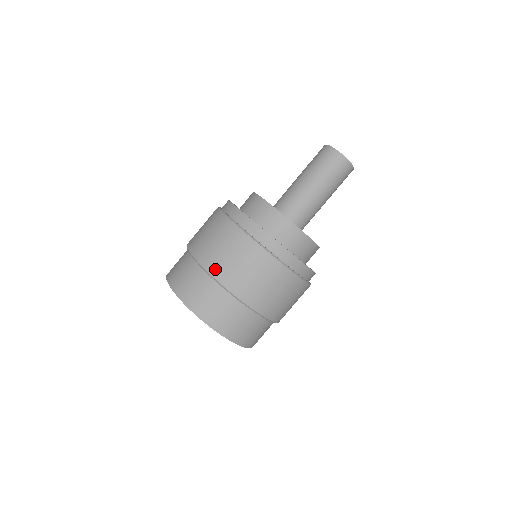
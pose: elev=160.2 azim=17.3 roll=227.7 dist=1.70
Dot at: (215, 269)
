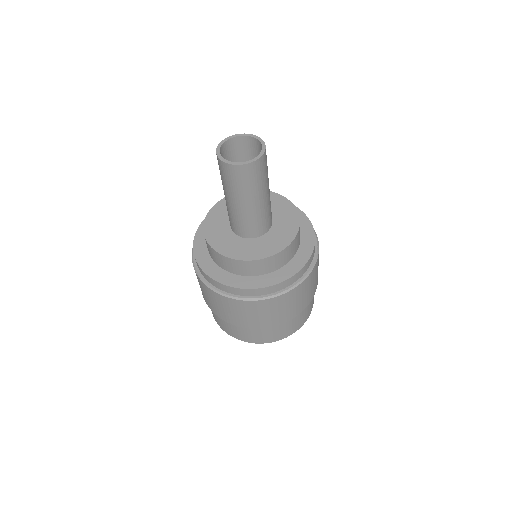
Dot at: (213, 310)
